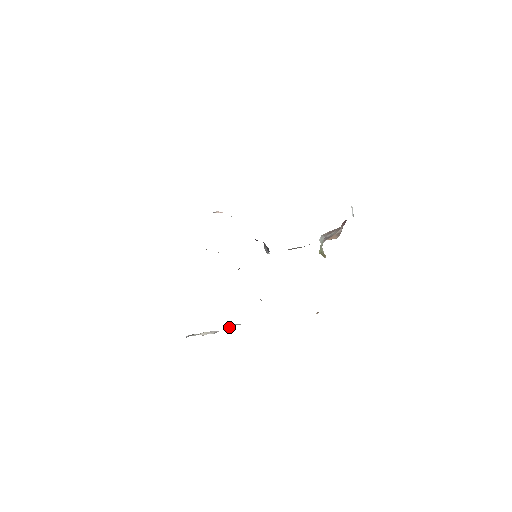
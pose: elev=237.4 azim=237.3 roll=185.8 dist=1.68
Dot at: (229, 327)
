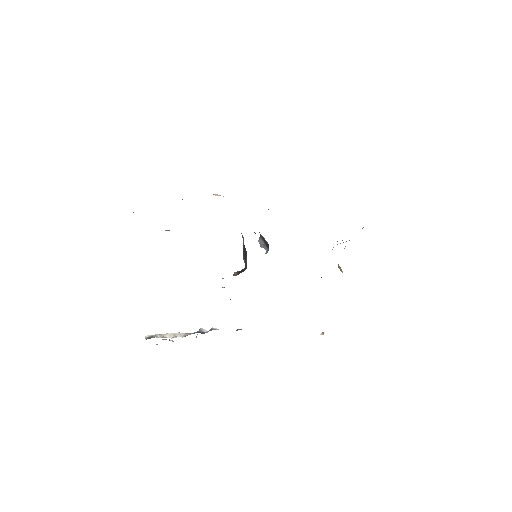
Dot at: (202, 330)
